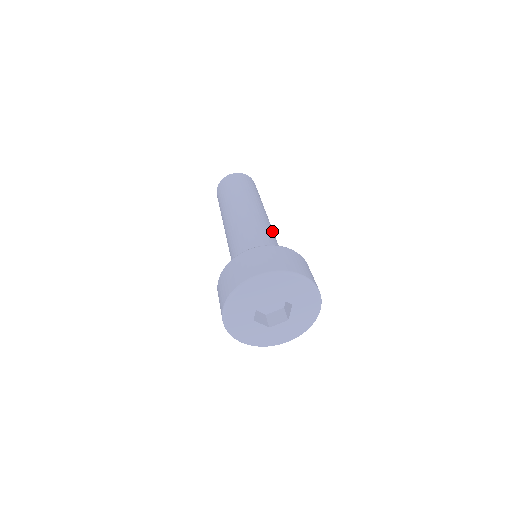
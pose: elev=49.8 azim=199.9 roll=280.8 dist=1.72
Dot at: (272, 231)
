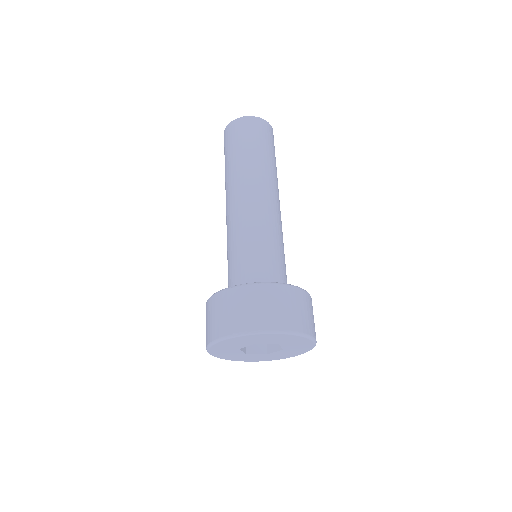
Dot at: occluded
